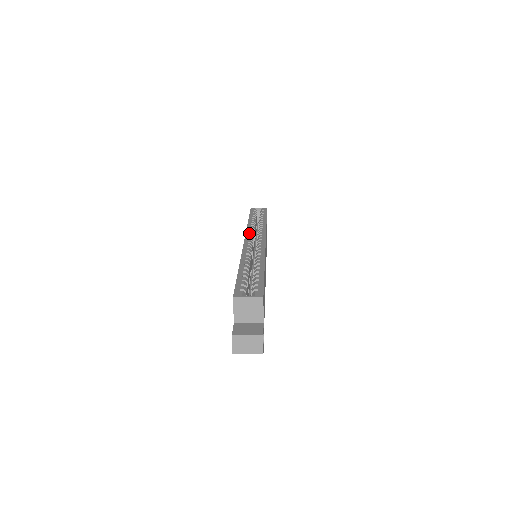
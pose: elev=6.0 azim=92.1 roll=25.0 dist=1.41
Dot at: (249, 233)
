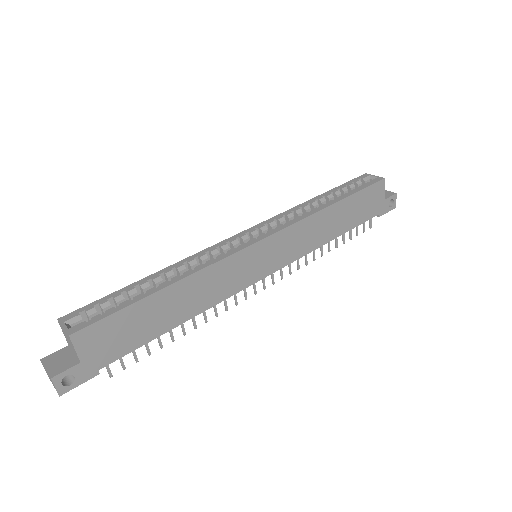
Dot at: (269, 221)
